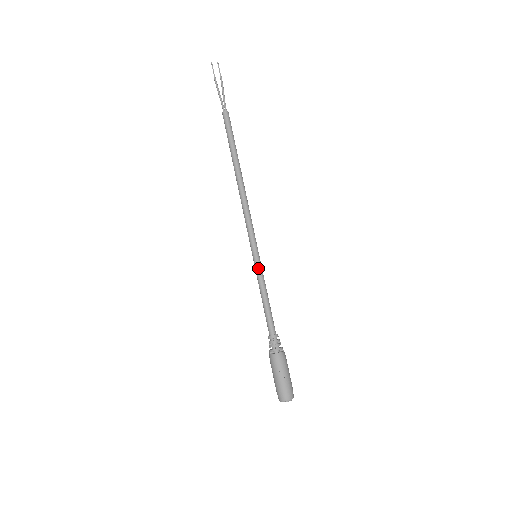
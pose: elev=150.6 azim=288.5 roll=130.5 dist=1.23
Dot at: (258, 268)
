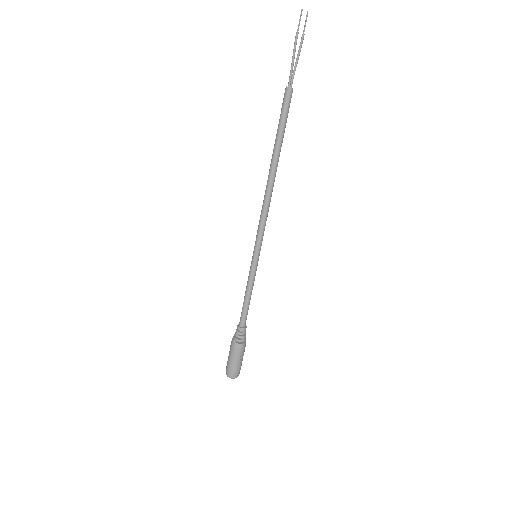
Dot at: (254, 269)
